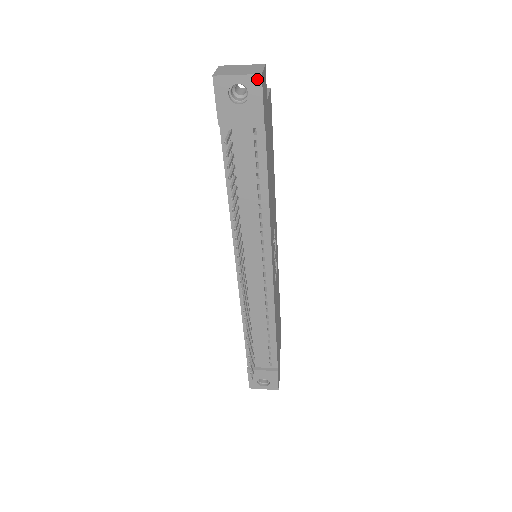
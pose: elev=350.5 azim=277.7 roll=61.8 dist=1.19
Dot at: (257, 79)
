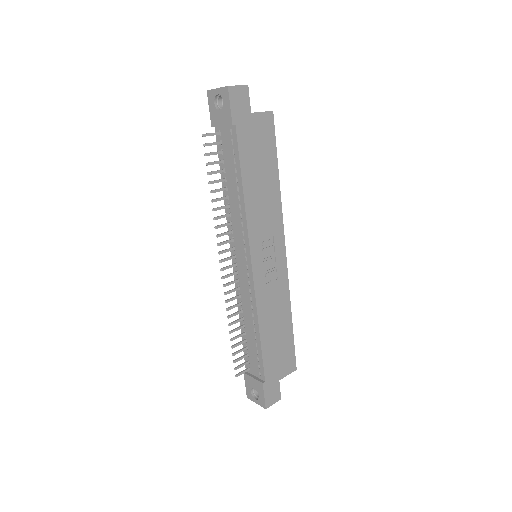
Dot at: (226, 90)
